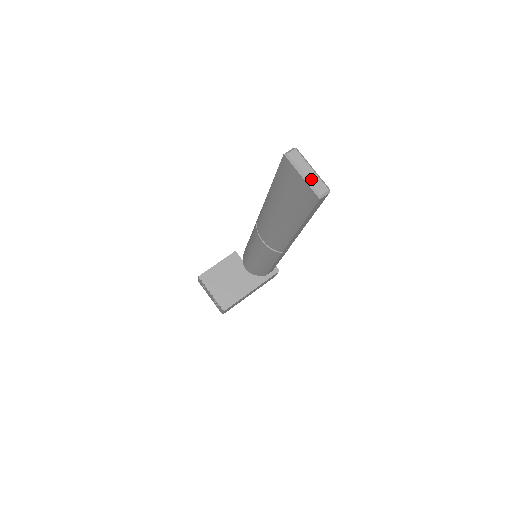
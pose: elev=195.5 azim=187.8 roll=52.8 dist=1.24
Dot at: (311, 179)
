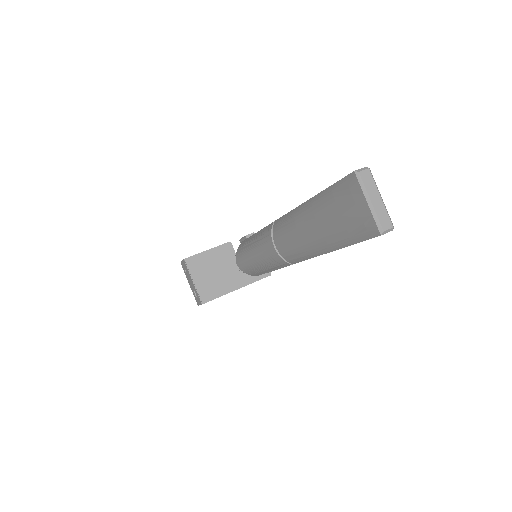
Dot at: (377, 209)
